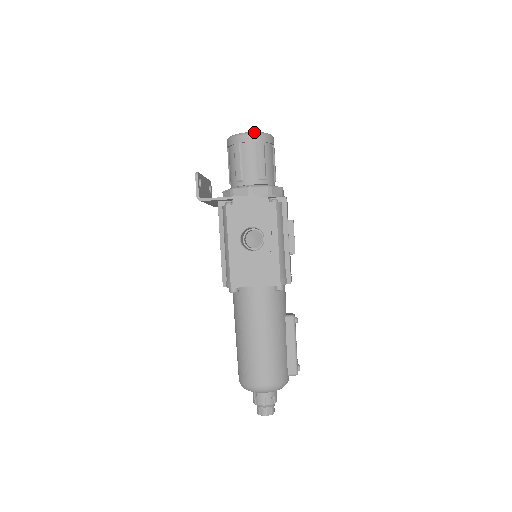
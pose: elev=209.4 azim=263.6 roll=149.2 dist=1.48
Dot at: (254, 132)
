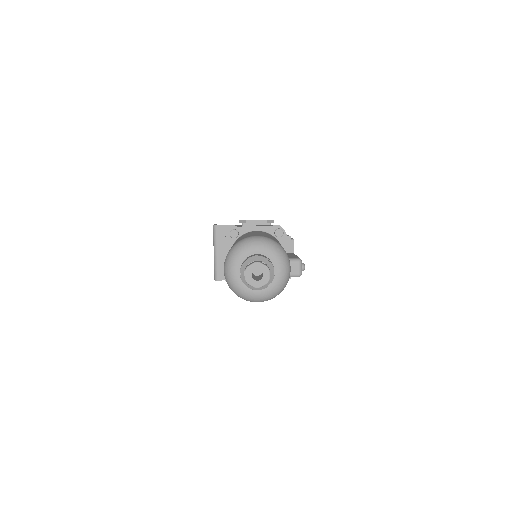
Dot at: occluded
